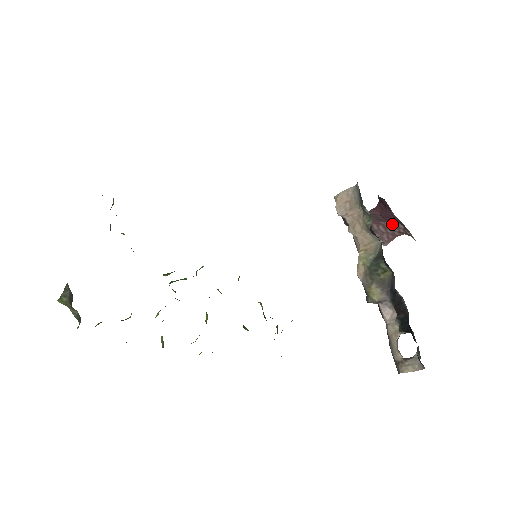
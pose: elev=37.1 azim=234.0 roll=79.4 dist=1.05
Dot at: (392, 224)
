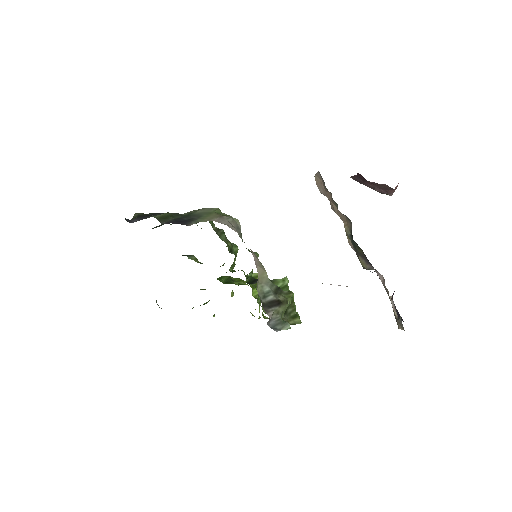
Dot at: (379, 184)
